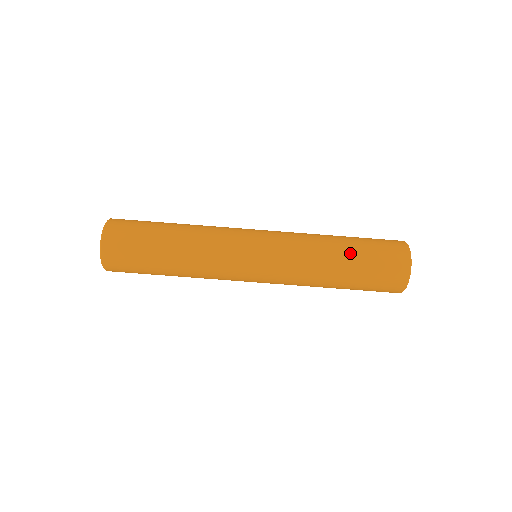
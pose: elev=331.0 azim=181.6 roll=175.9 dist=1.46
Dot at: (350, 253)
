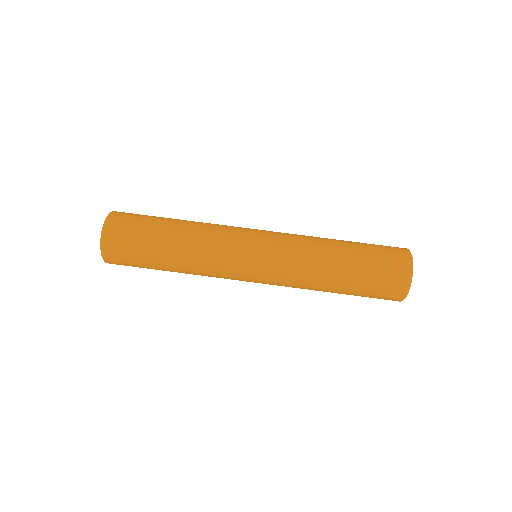
Dot at: (350, 261)
